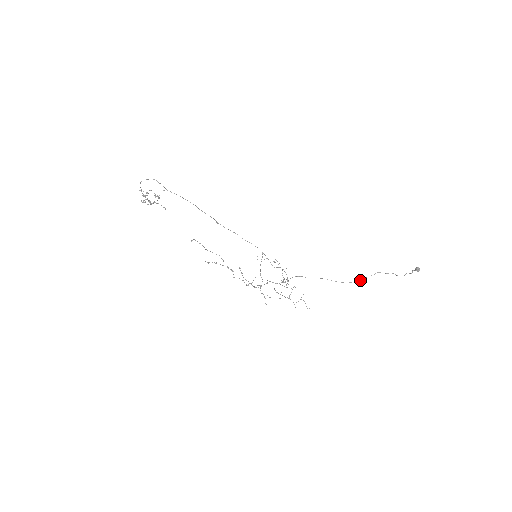
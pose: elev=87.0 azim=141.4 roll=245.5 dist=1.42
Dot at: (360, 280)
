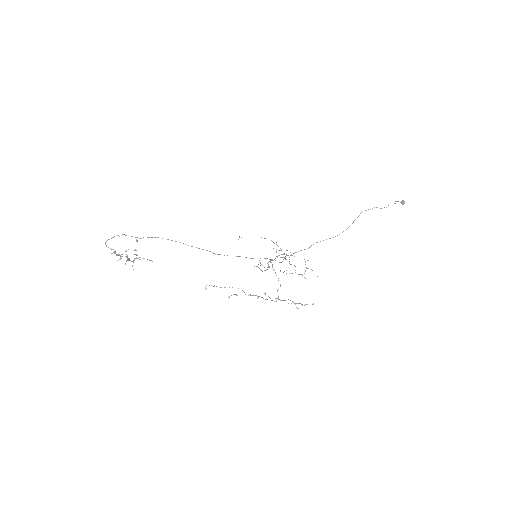
Dot at: occluded
